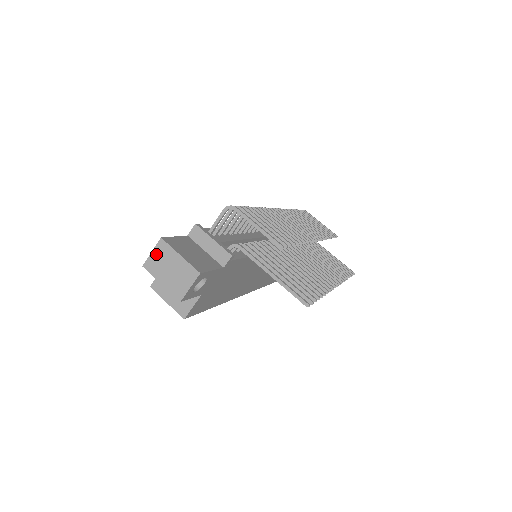
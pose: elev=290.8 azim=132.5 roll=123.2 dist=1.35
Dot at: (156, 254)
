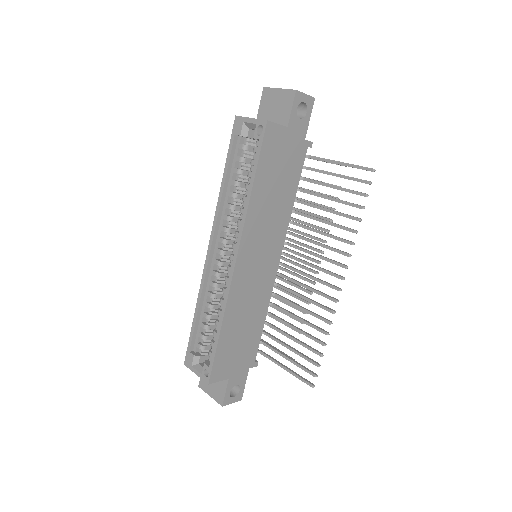
Dot at: occluded
